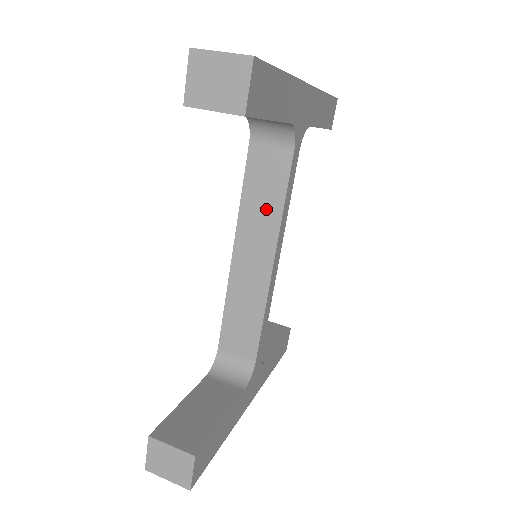
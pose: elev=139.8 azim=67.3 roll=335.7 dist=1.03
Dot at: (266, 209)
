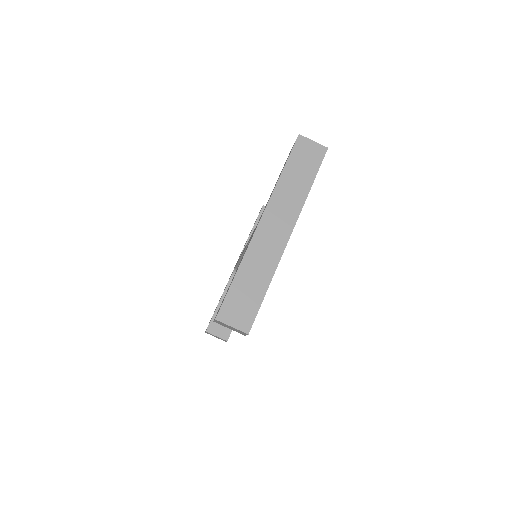
Dot at: occluded
